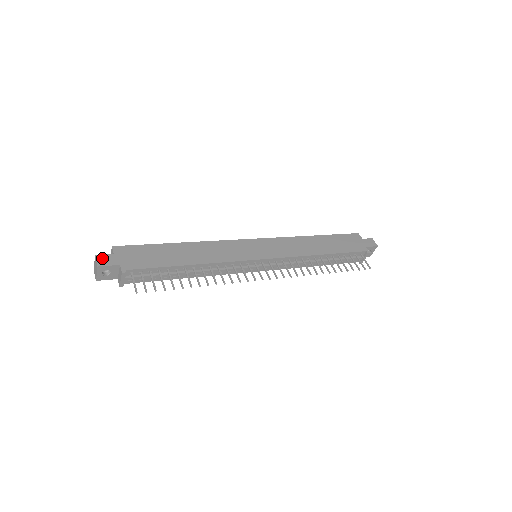
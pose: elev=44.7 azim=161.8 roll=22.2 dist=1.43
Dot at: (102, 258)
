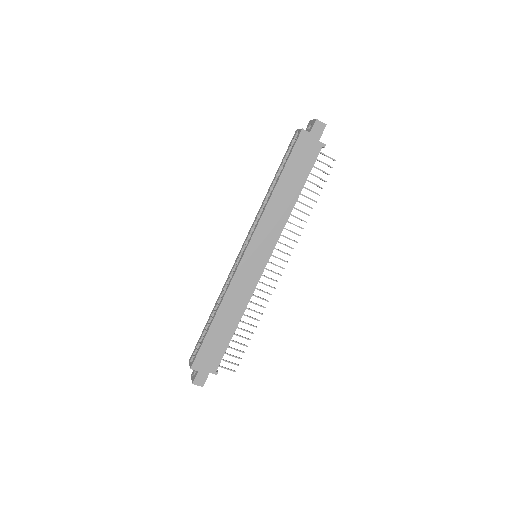
Dot at: (197, 381)
